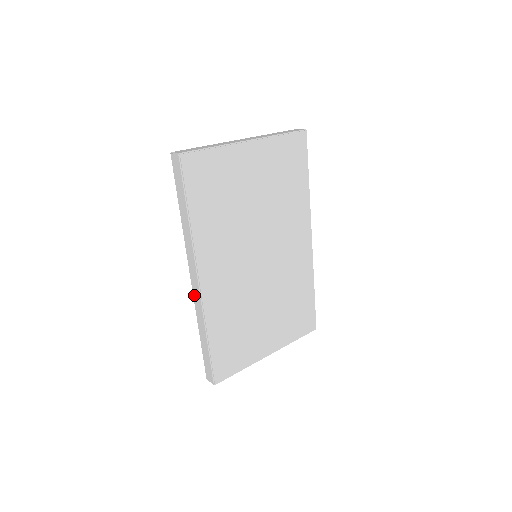
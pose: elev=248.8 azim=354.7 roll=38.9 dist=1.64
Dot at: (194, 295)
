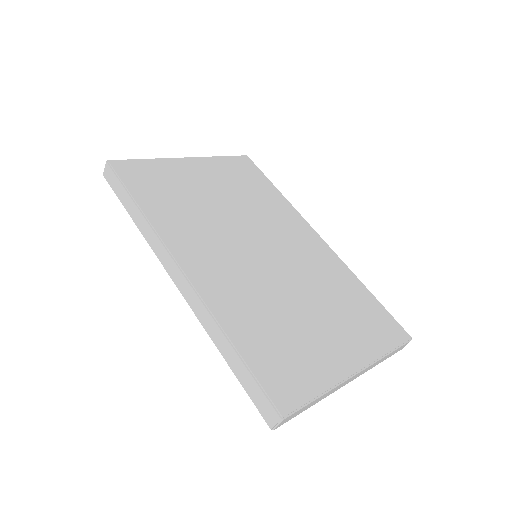
Dot at: (187, 299)
